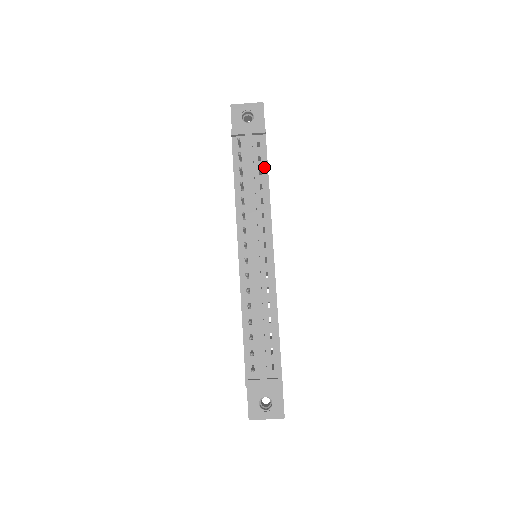
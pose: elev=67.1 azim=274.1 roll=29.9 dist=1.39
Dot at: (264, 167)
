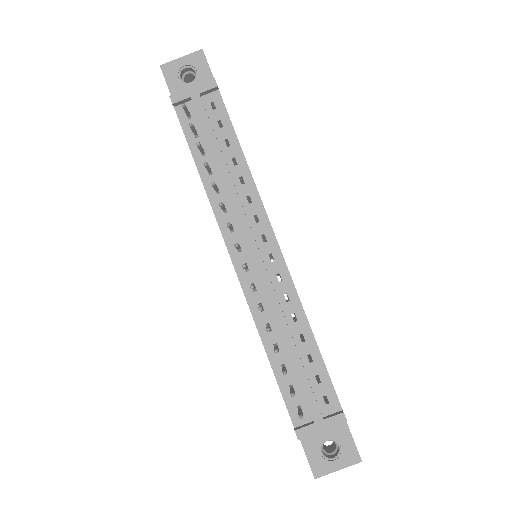
Dot at: (230, 134)
